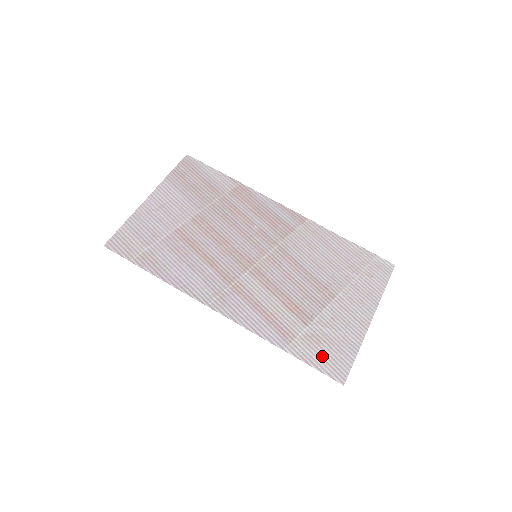
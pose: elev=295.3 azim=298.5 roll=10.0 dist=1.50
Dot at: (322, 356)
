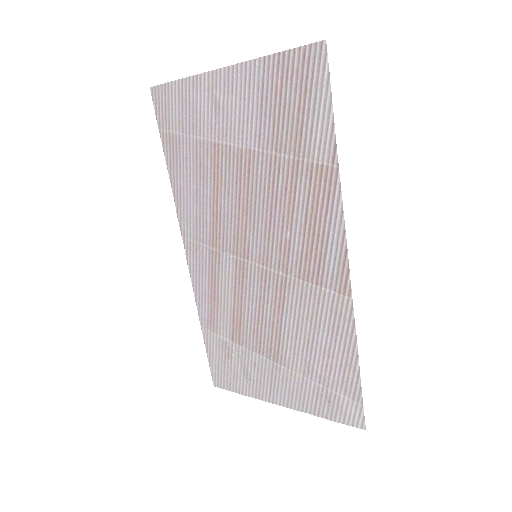
Dot at: (220, 362)
